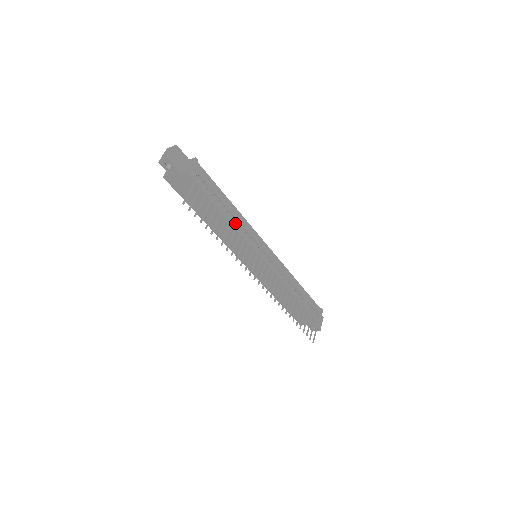
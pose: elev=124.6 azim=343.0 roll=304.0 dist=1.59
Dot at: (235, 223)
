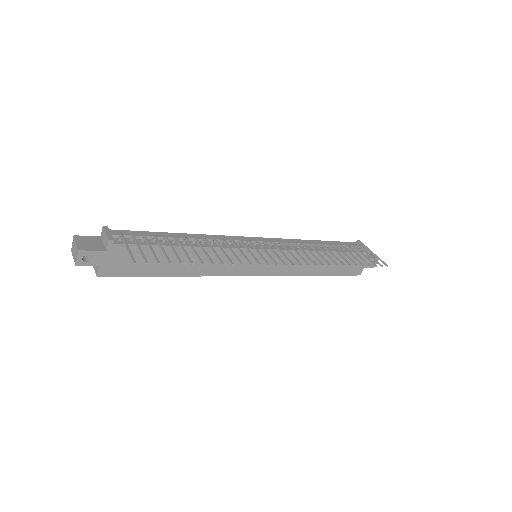
Dot at: (204, 244)
